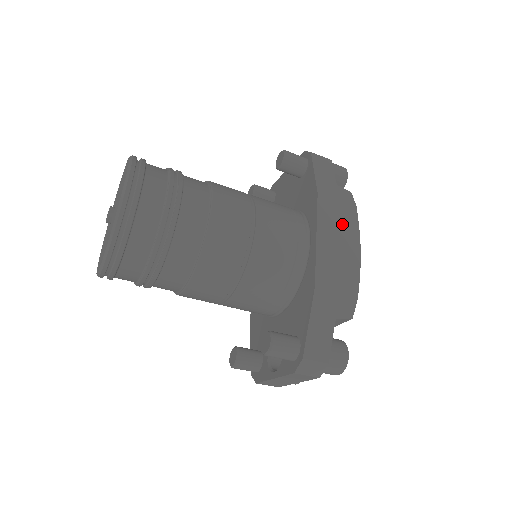
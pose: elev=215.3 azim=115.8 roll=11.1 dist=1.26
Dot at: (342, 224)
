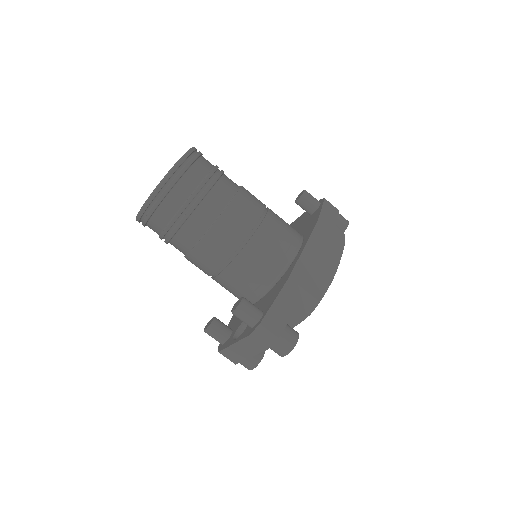
Dot at: (328, 249)
